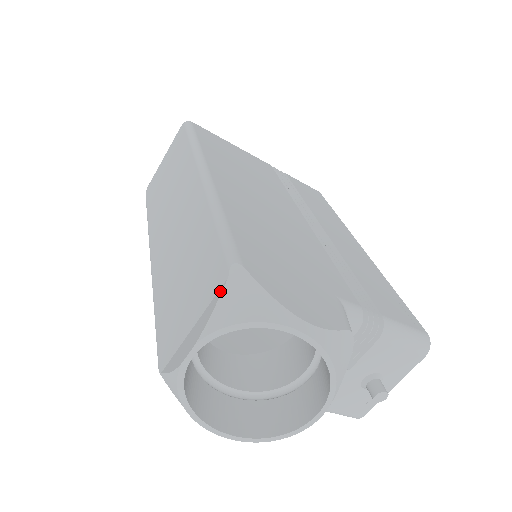
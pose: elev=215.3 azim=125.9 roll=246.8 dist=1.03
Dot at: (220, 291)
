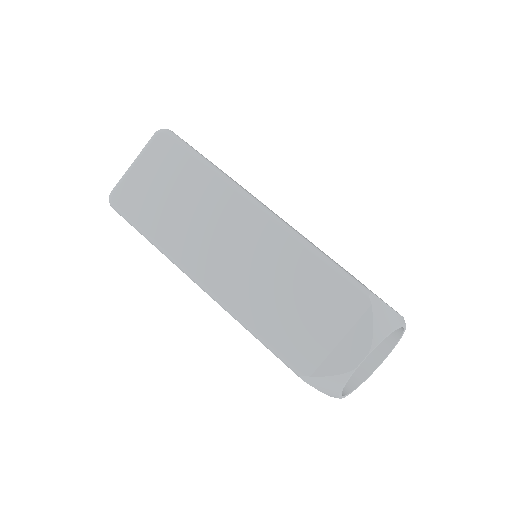
Dot at: (369, 315)
